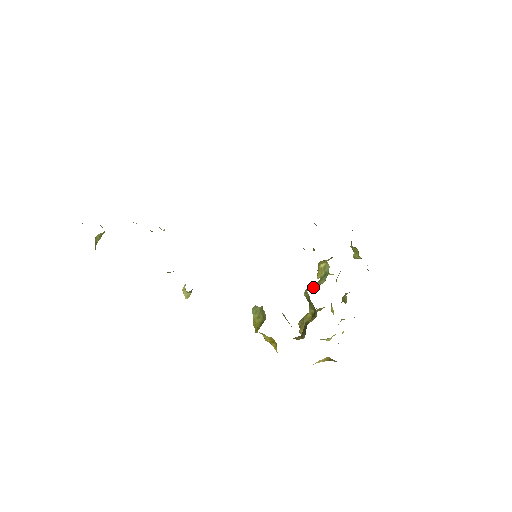
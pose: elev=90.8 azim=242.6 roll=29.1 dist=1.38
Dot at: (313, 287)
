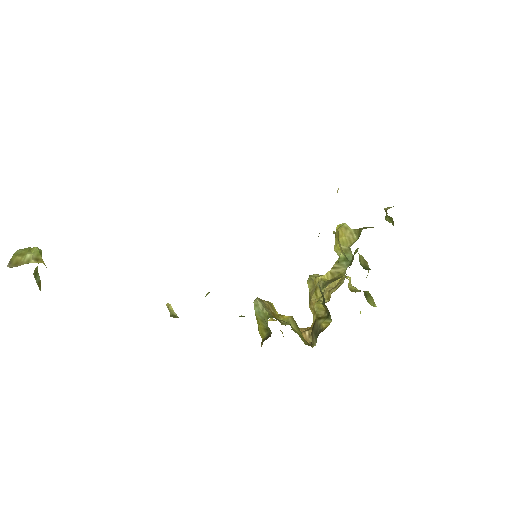
Dot at: (329, 274)
